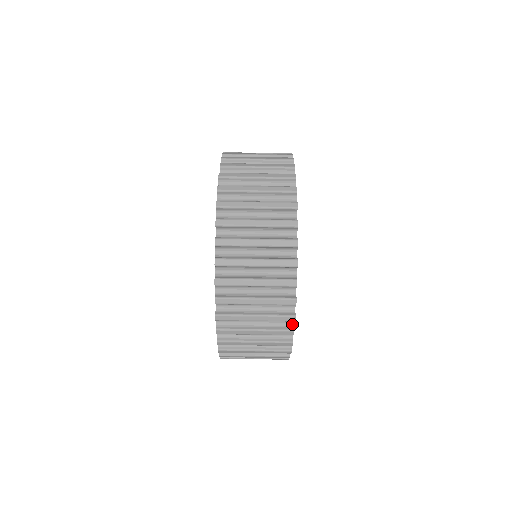
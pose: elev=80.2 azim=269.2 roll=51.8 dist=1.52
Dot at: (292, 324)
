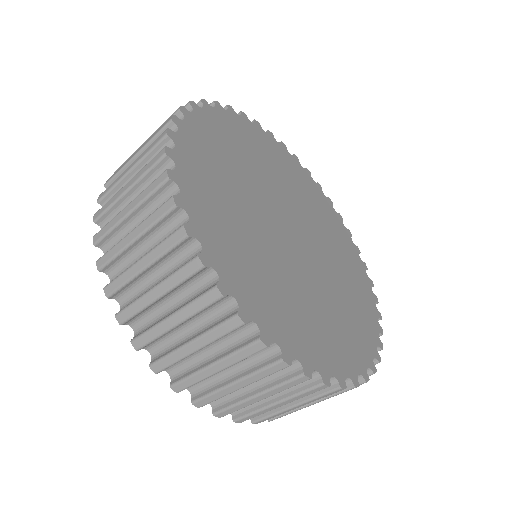
Dot at: (256, 330)
